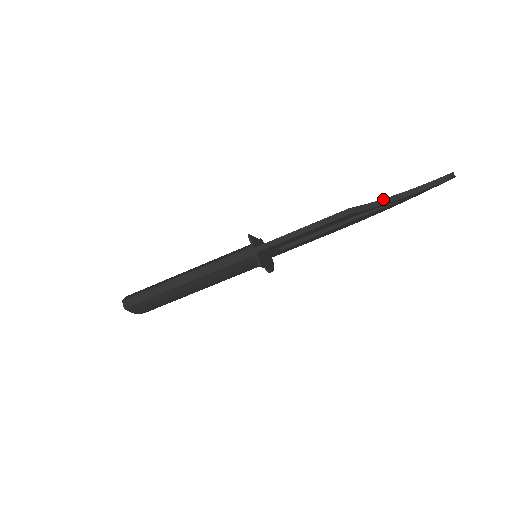
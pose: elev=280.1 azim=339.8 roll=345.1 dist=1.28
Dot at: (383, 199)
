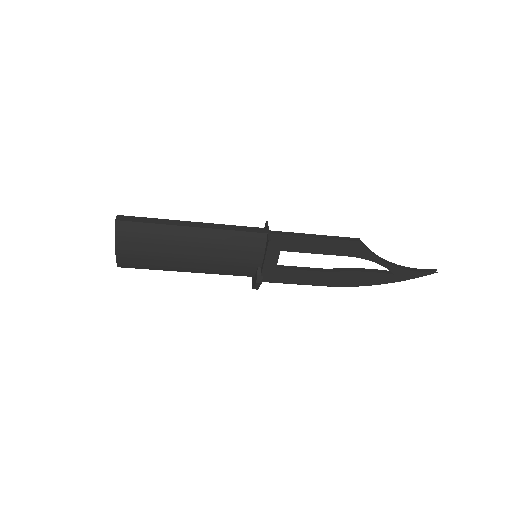
Dot at: occluded
